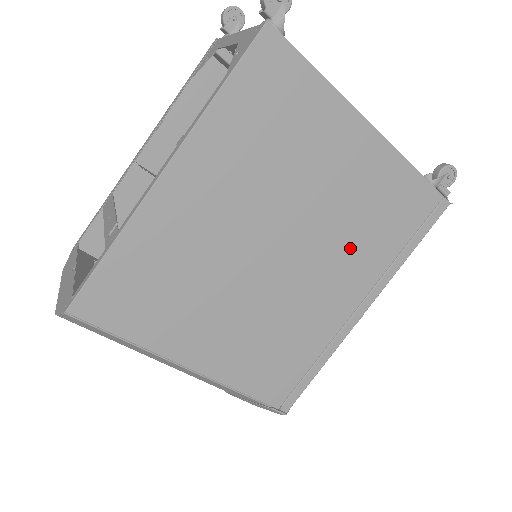
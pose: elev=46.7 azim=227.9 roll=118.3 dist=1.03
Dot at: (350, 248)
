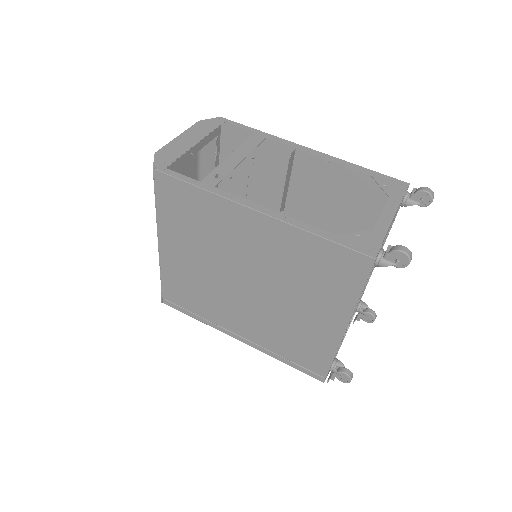
Dot at: (269, 327)
